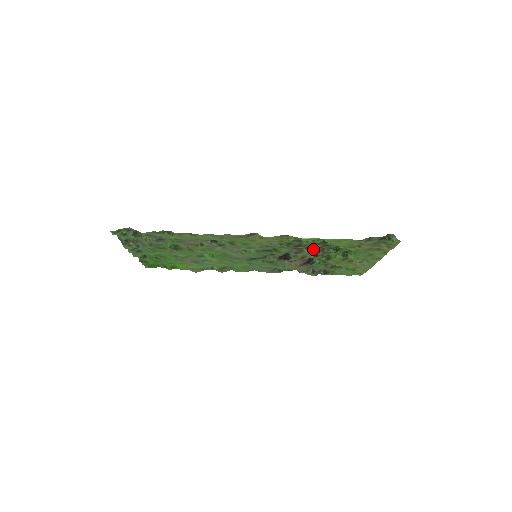
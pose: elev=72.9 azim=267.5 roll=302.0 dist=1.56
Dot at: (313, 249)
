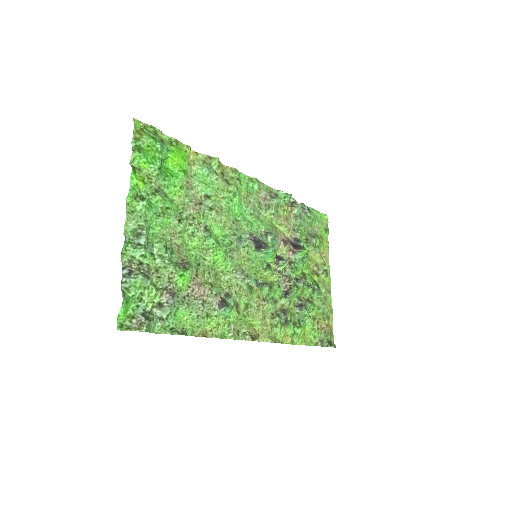
Dot at: (293, 304)
